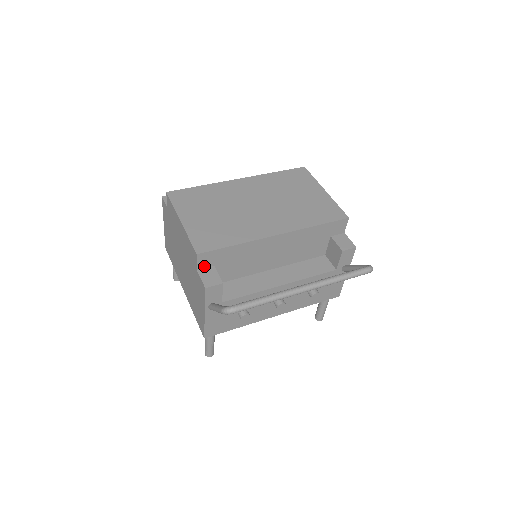
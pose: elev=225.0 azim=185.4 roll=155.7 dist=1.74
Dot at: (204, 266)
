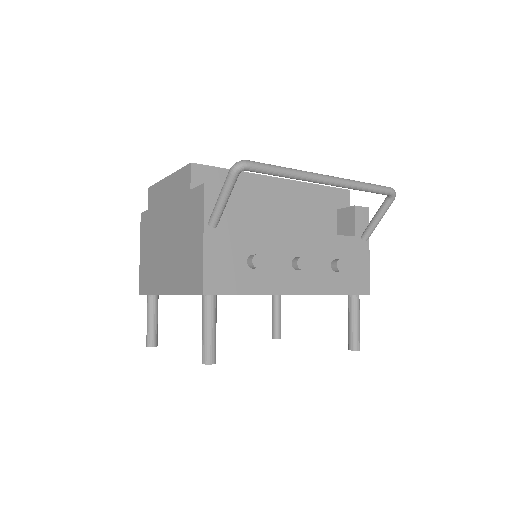
Dot at: occluded
